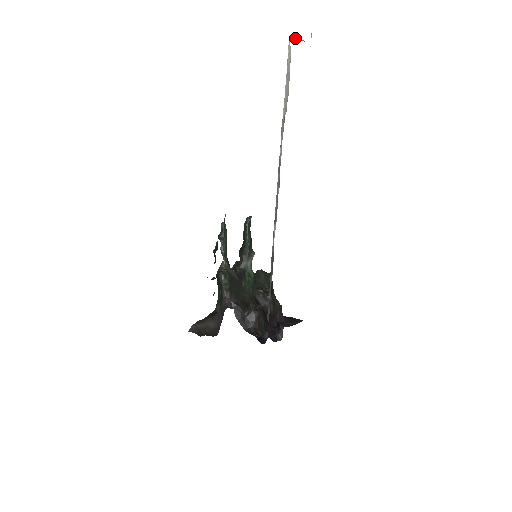
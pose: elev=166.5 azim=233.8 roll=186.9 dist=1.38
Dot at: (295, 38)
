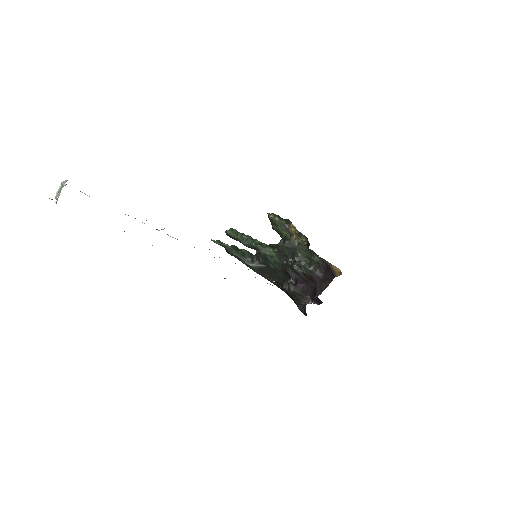
Dot at: (57, 200)
